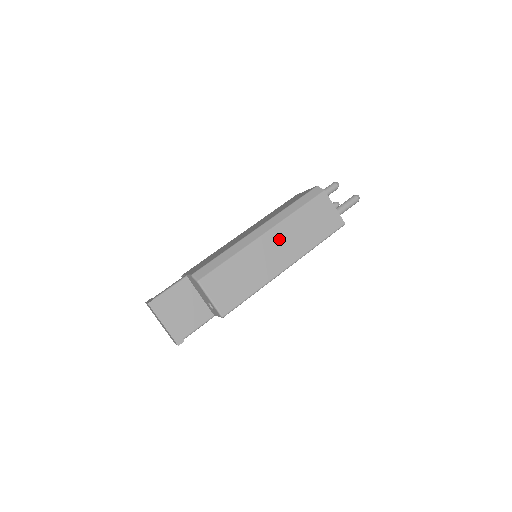
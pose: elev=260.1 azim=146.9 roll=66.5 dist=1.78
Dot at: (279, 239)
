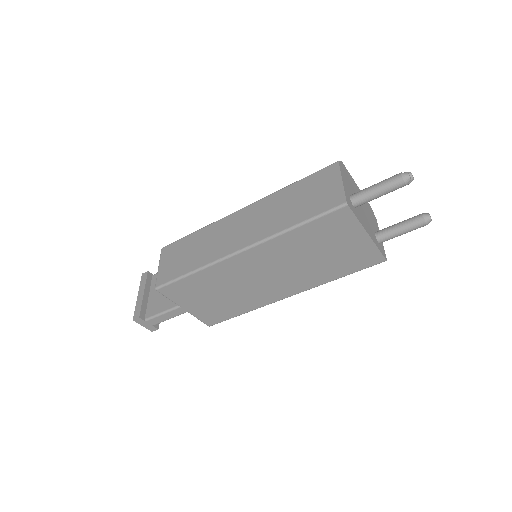
Dot at: (251, 216)
